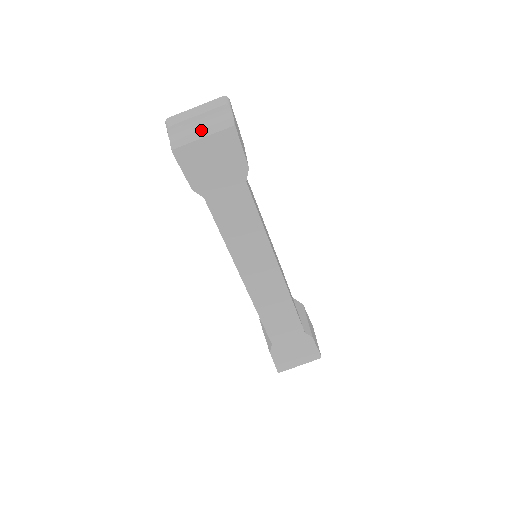
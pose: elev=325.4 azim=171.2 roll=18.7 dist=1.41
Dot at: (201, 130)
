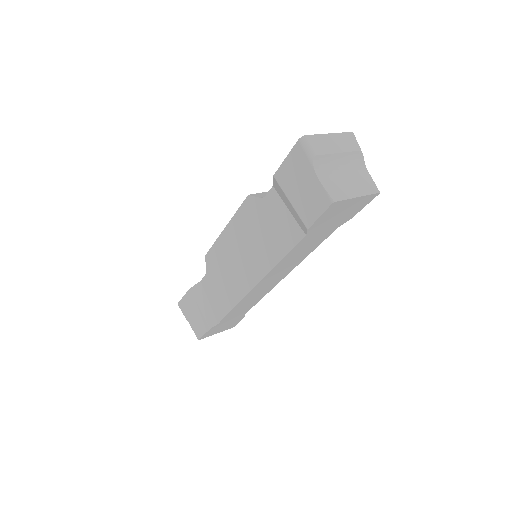
Dot at: (346, 178)
